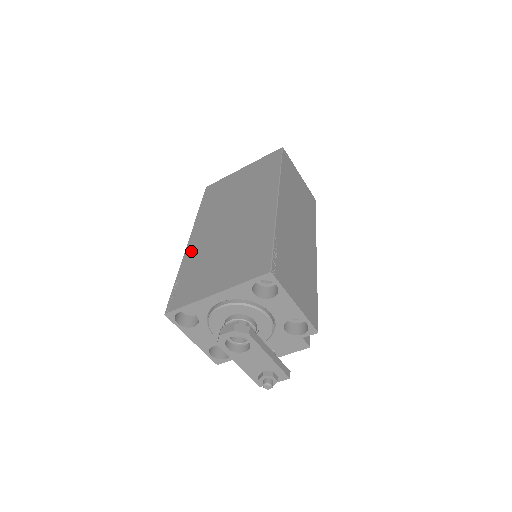
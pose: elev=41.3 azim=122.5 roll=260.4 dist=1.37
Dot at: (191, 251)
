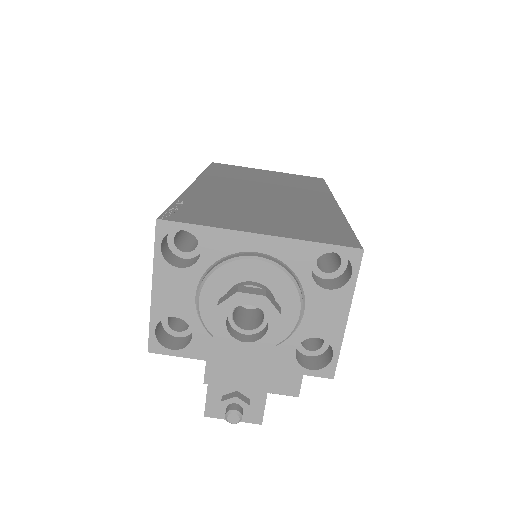
Dot at: (201, 190)
